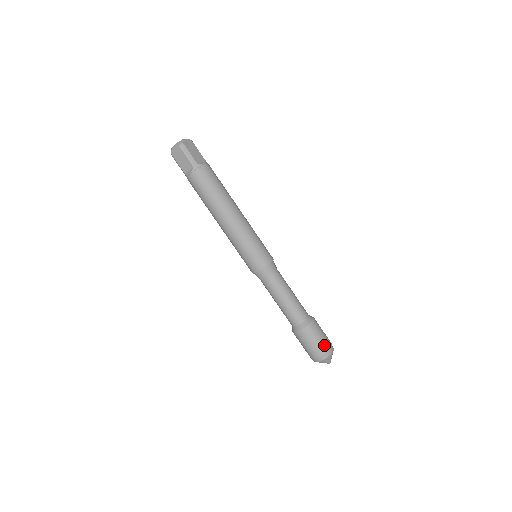
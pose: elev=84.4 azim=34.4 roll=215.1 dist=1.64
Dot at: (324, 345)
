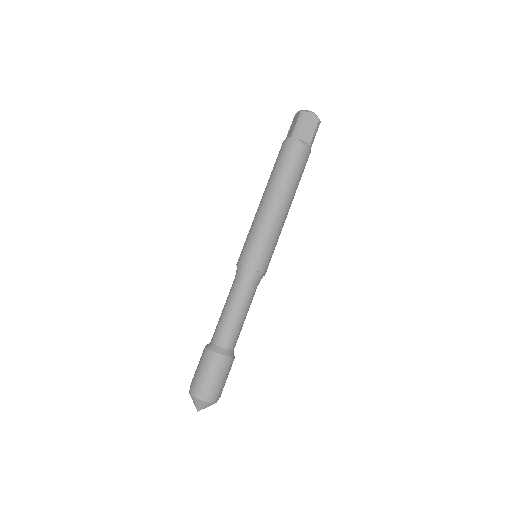
Dot at: occluded
